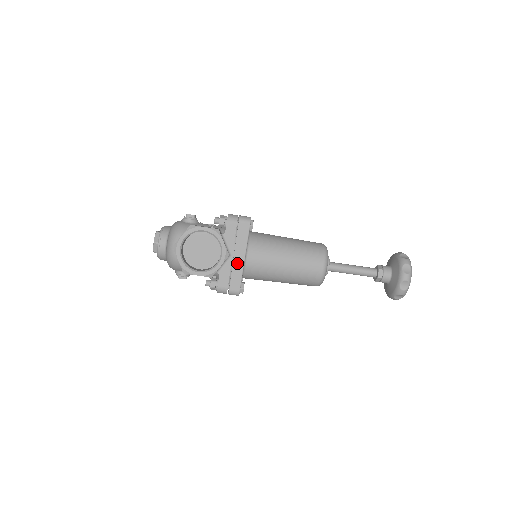
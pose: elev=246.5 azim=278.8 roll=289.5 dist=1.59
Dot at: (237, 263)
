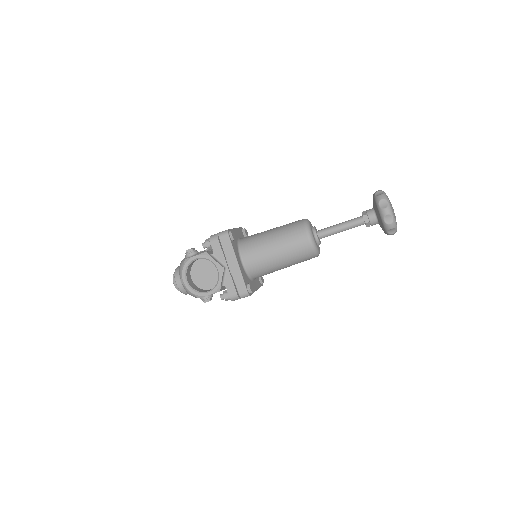
Dot at: (234, 271)
